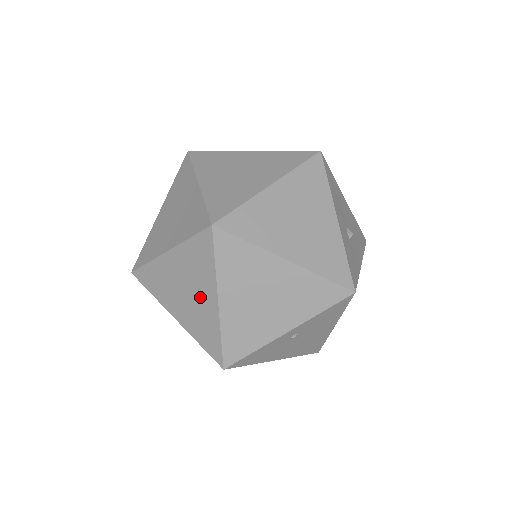
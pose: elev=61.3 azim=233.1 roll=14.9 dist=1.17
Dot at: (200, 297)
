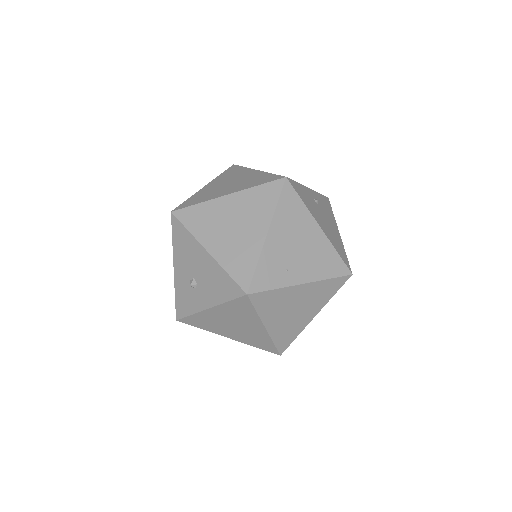
Dot at: (243, 177)
